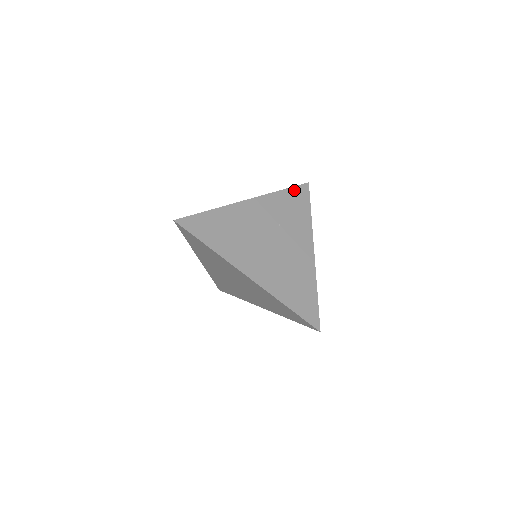
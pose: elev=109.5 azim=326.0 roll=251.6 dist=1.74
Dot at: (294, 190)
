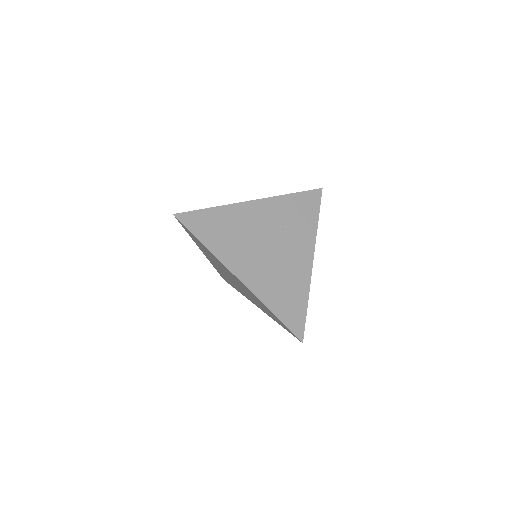
Dot at: (305, 195)
